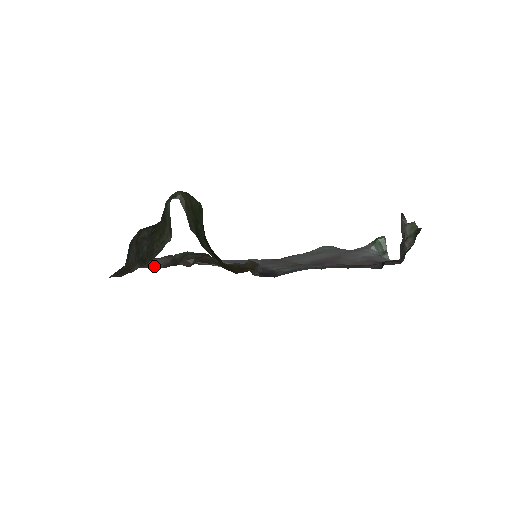
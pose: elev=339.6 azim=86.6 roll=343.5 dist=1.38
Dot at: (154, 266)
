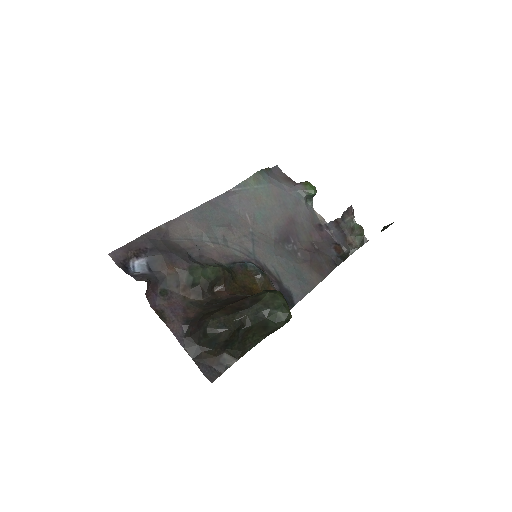
Dot at: (172, 293)
